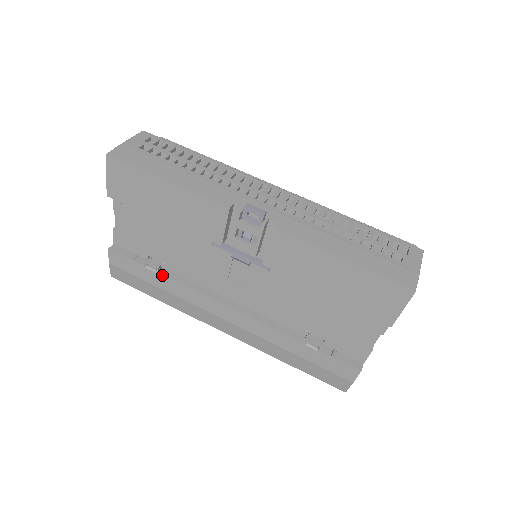
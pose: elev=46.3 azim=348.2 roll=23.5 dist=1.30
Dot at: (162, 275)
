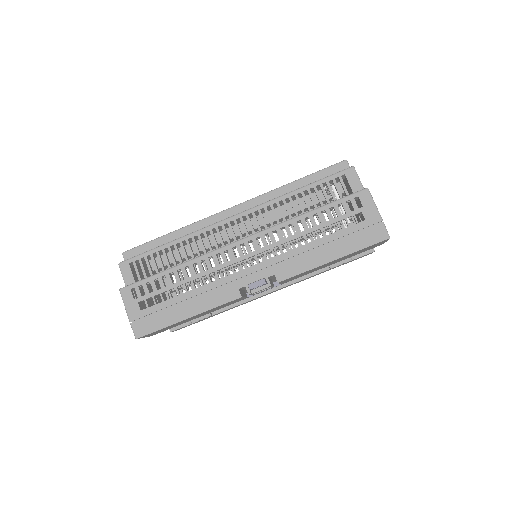
Dot at: occluded
